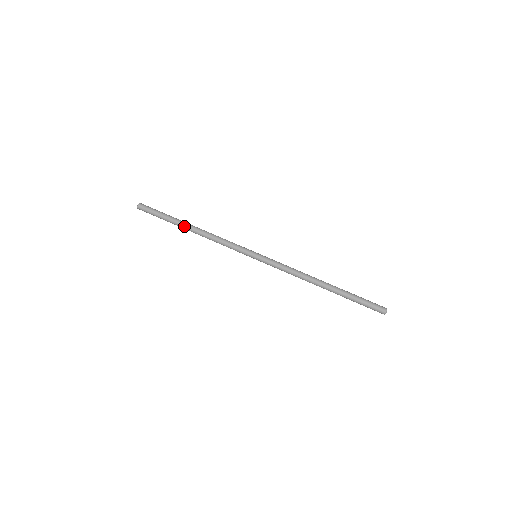
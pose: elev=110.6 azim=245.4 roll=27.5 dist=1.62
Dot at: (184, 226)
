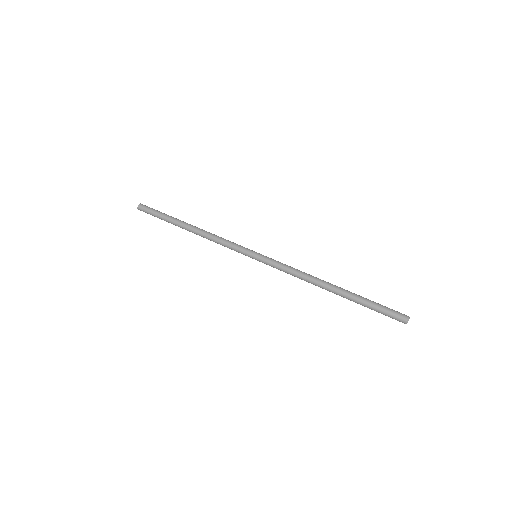
Dot at: (181, 227)
